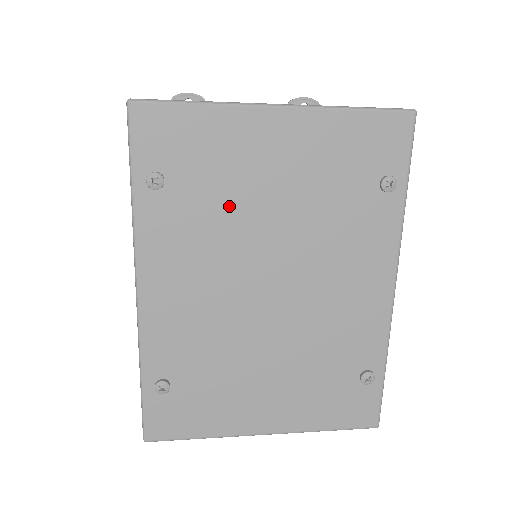
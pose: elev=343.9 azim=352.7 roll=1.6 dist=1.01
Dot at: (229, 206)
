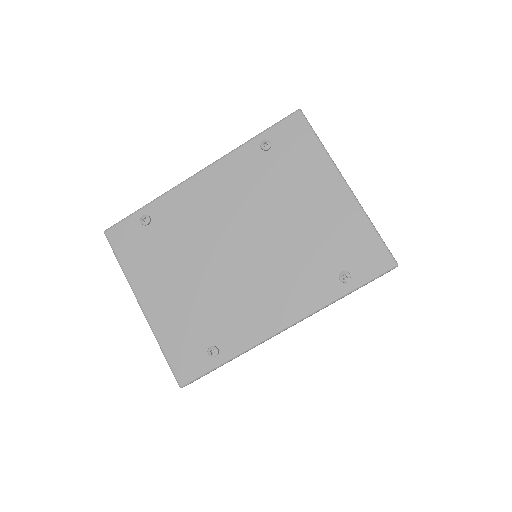
Dot at: (275, 192)
